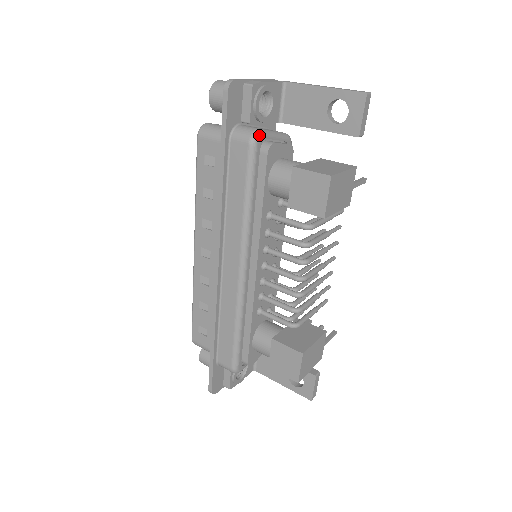
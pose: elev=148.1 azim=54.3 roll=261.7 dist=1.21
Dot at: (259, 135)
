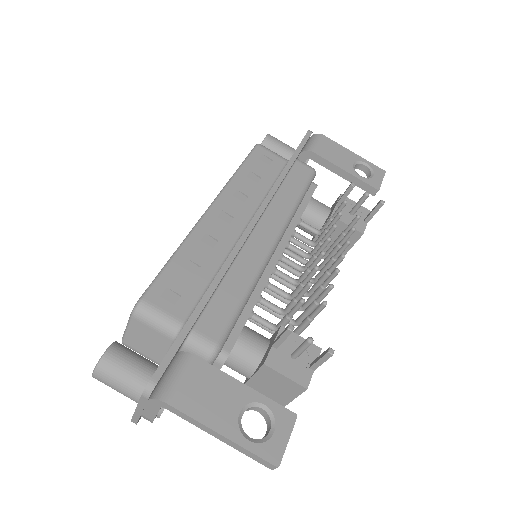
Dot at: occluded
